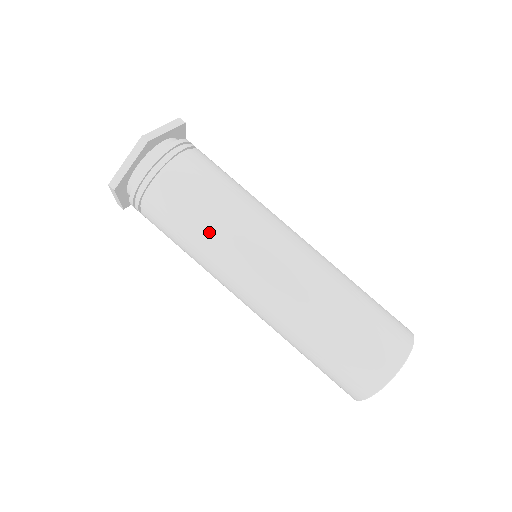
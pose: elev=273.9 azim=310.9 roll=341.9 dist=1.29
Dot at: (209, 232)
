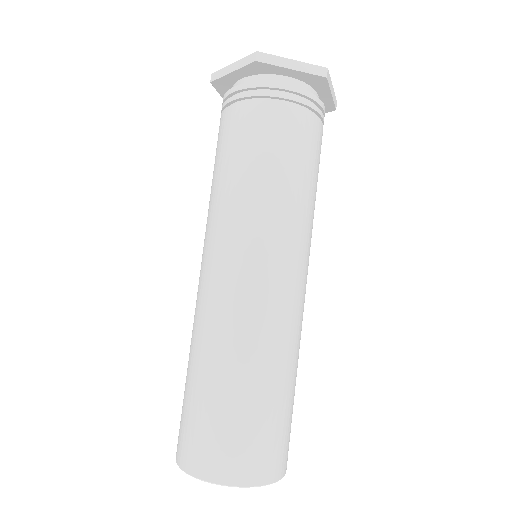
Dot at: (276, 192)
